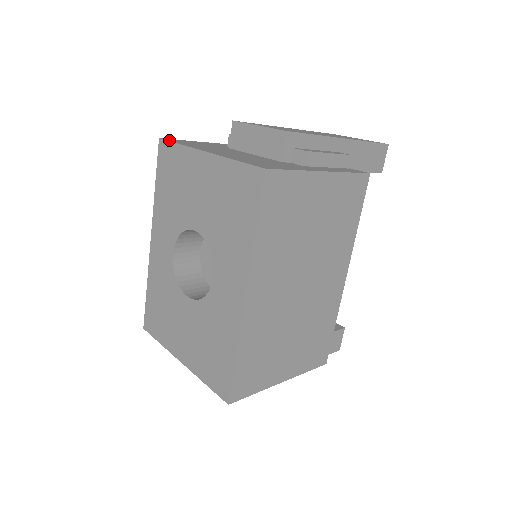
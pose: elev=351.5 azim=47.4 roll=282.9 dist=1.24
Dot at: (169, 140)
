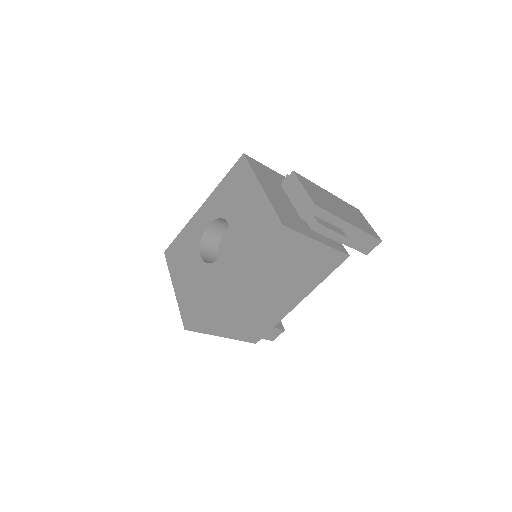
Dot at: (248, 159)
